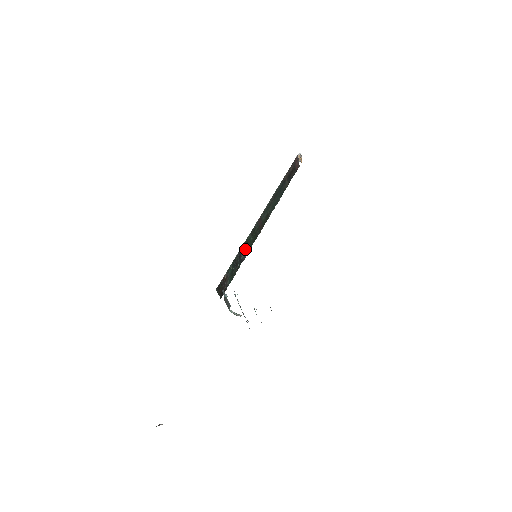
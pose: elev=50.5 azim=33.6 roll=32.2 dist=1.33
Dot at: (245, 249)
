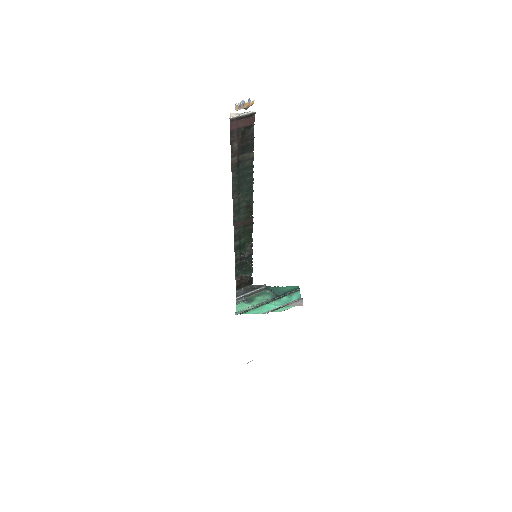
Dot at: (244, 249)
